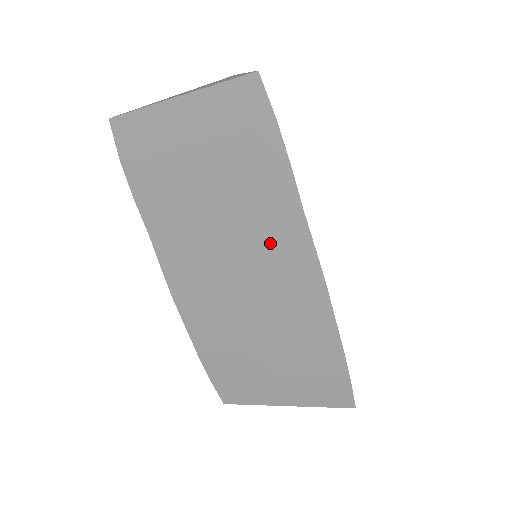
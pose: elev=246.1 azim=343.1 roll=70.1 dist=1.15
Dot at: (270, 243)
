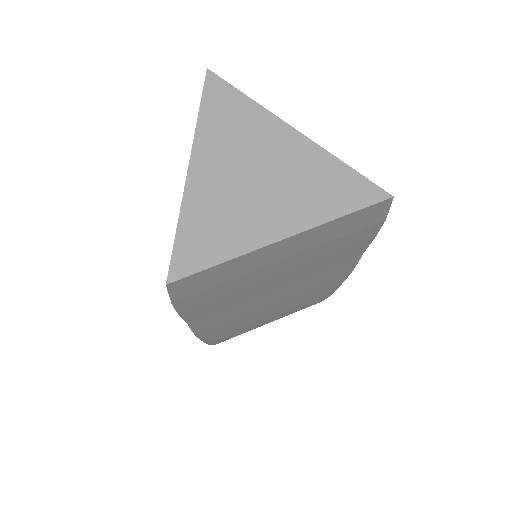
Dot at: (320, 276)
